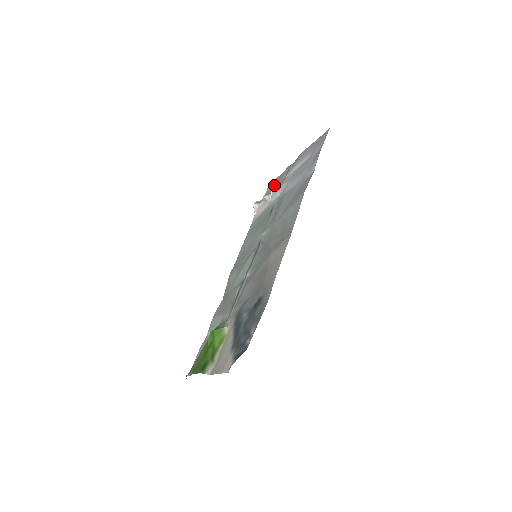
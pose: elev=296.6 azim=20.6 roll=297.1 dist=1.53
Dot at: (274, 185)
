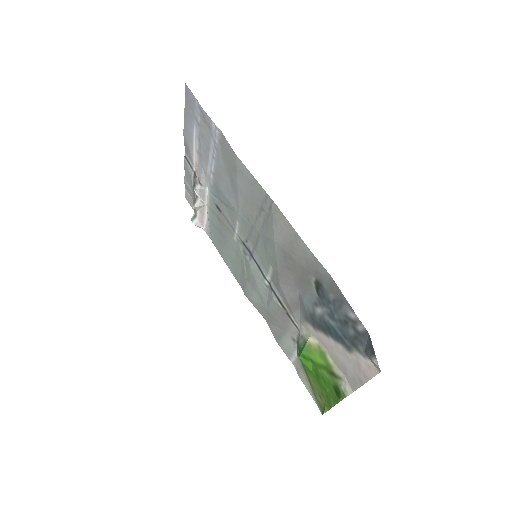
Dot at: (190, 189)
